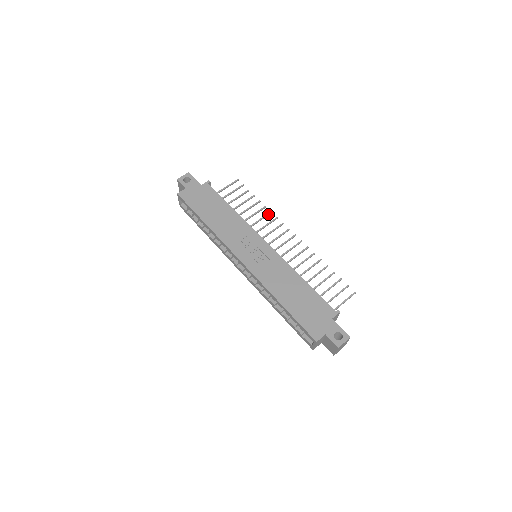
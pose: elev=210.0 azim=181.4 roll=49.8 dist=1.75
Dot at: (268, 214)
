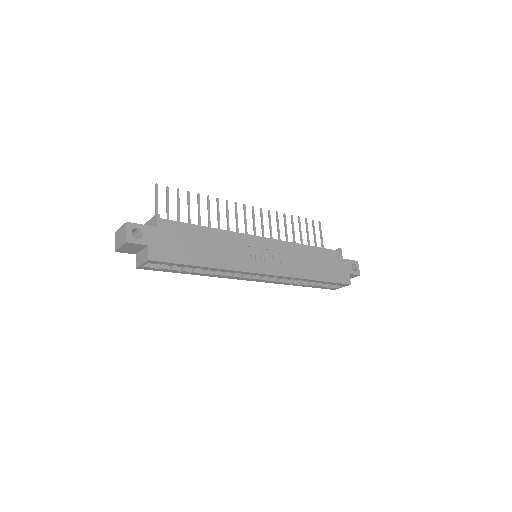
Dot at: (218, 203)
